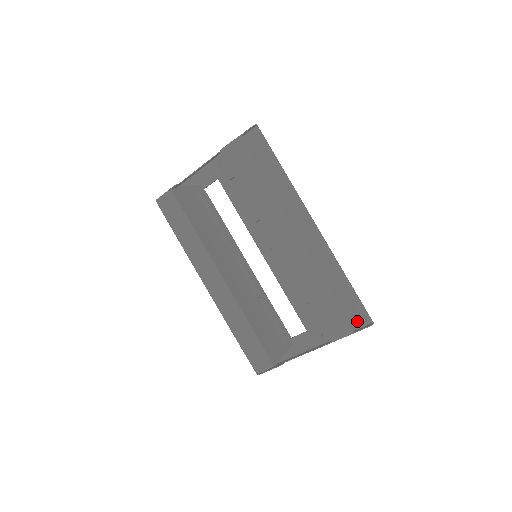
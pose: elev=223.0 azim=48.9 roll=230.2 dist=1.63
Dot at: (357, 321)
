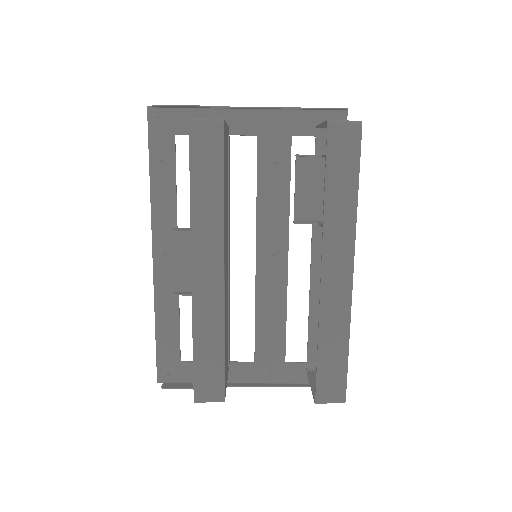
Dot at: occluded
